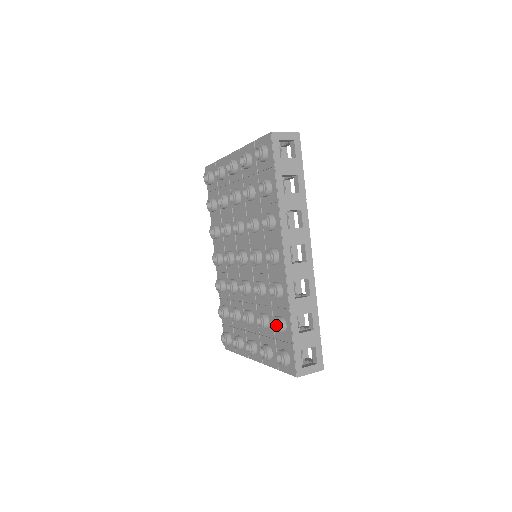
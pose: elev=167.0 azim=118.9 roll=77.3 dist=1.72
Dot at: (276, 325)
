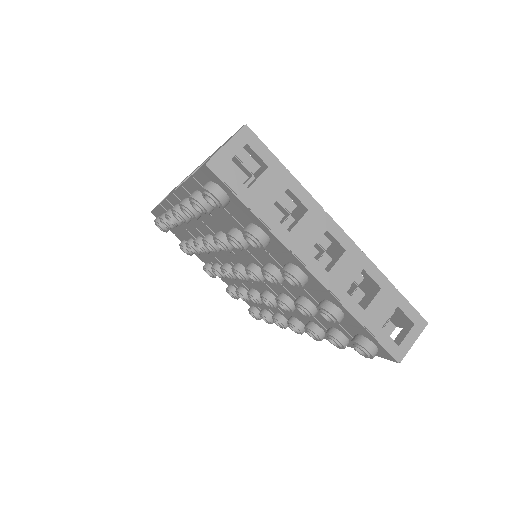
Dot at: occluded
